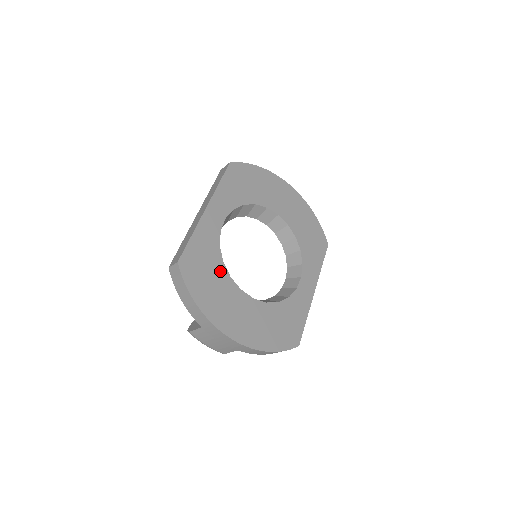
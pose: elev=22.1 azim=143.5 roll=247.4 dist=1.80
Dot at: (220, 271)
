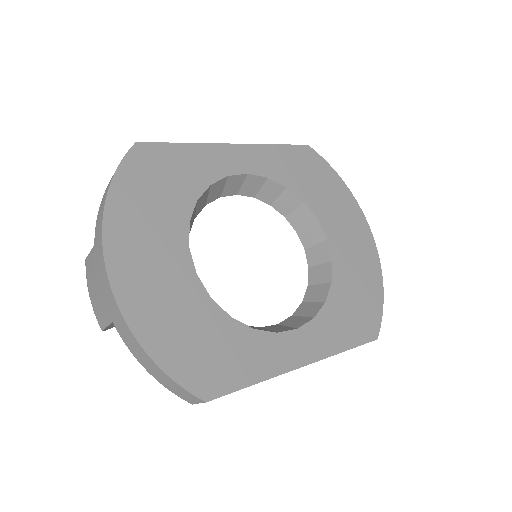
Dot at: (182, 203)
